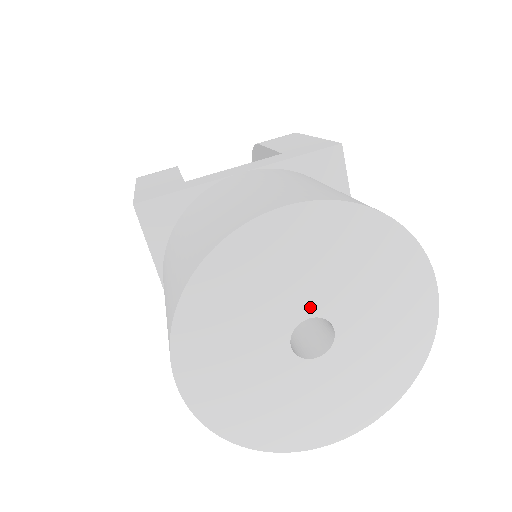
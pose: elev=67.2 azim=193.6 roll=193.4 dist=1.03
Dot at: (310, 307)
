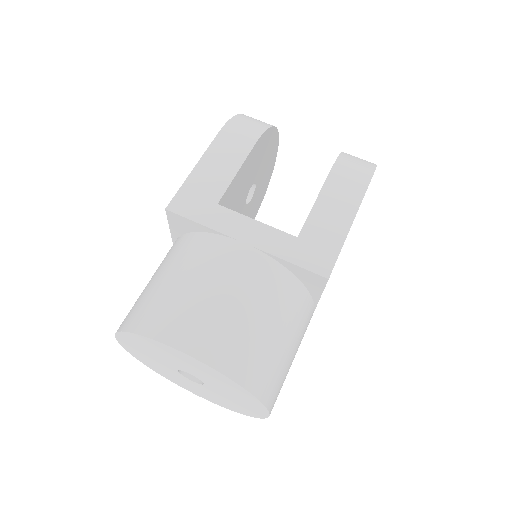
Dot at: (192, 373)
